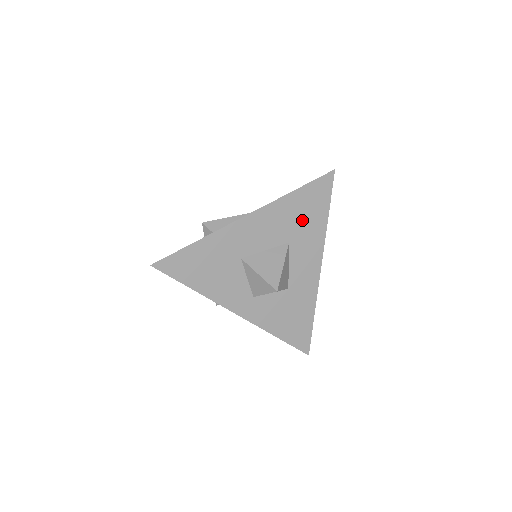
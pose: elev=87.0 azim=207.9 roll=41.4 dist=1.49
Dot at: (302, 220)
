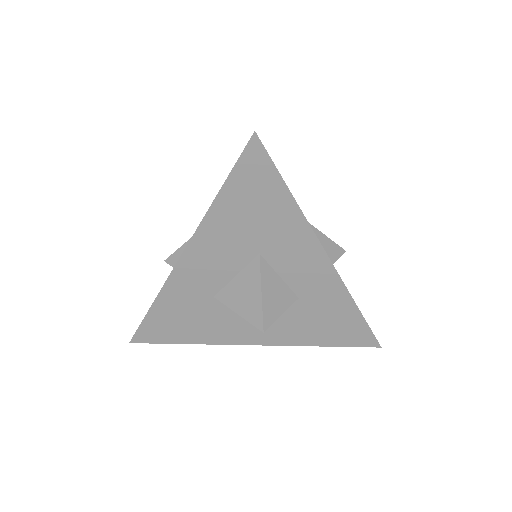
Dot at: (257, 221)
